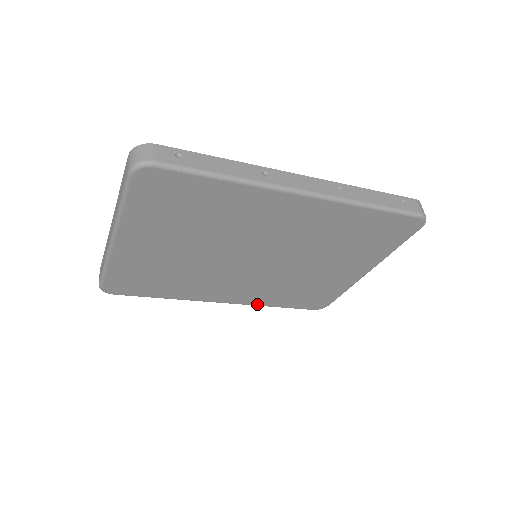
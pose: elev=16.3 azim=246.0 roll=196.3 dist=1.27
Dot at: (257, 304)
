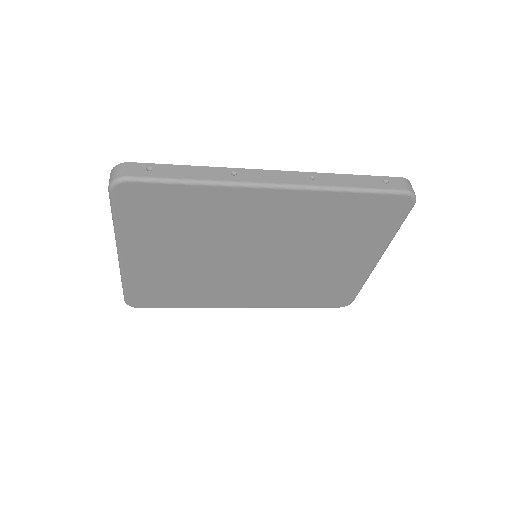
Dot at: (278, 306)
